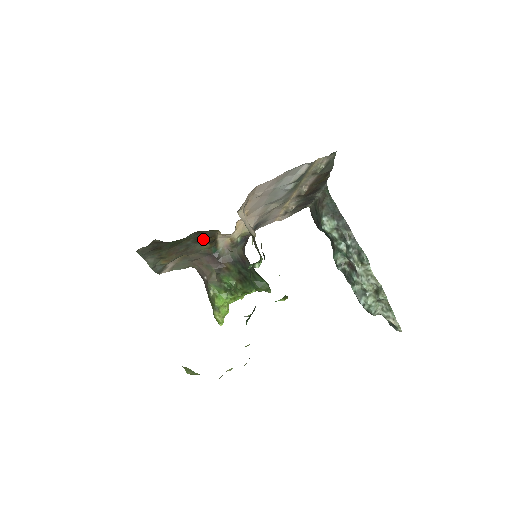
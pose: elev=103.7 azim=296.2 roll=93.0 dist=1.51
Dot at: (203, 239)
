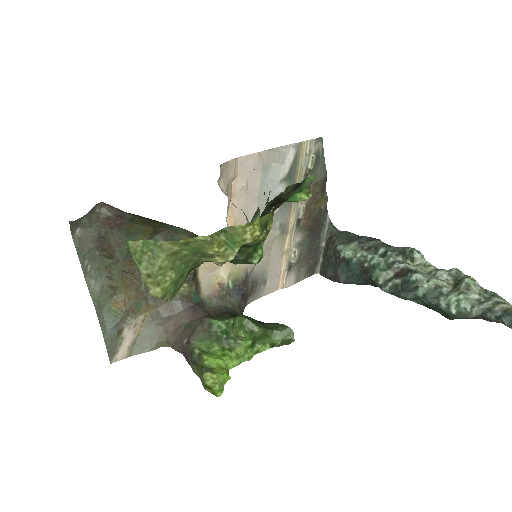
Dot at: occluded
